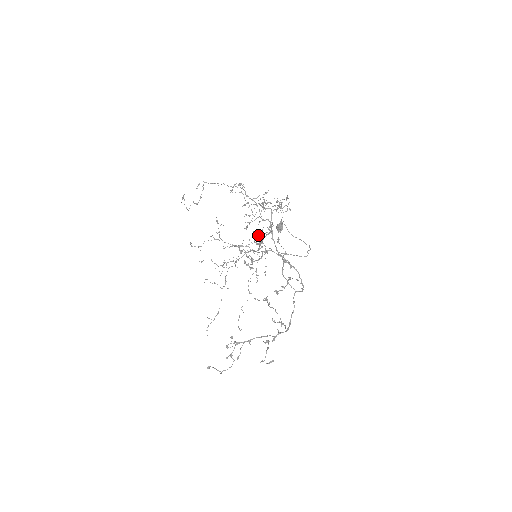
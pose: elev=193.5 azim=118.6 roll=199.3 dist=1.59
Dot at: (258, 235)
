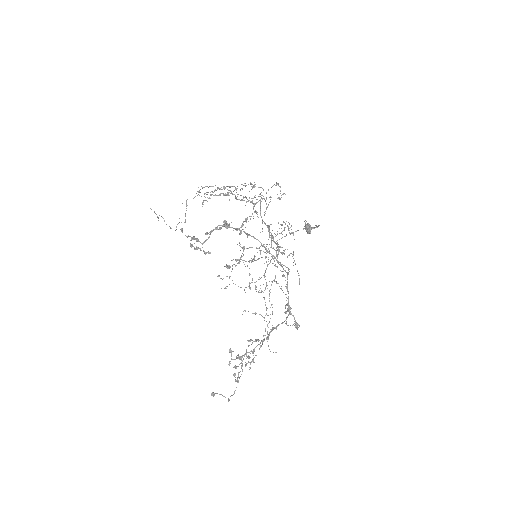
Dot at: occluded
